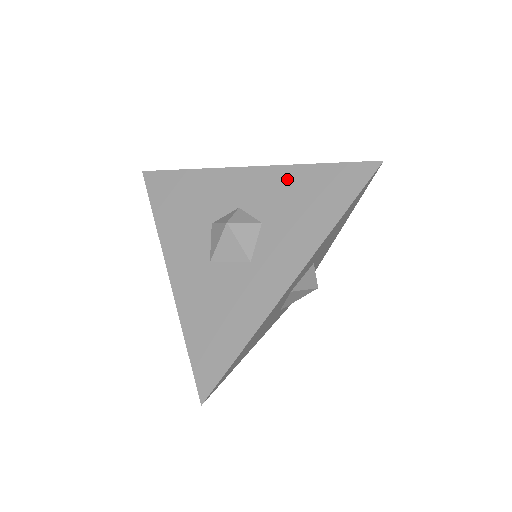
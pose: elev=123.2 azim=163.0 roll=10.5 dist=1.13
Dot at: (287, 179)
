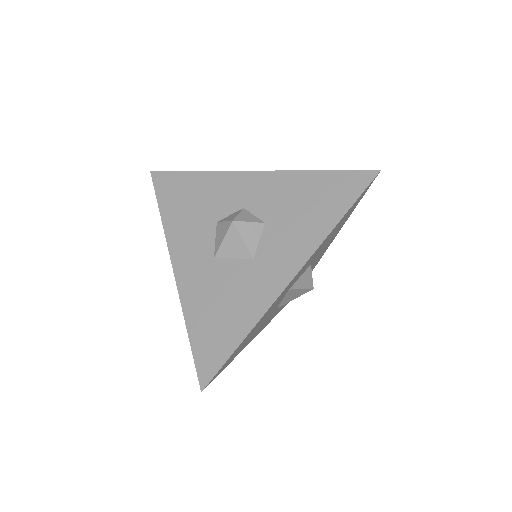
Dot at: (290, 183)
